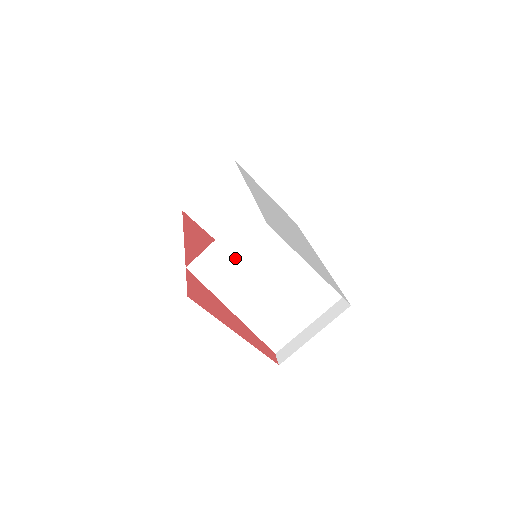
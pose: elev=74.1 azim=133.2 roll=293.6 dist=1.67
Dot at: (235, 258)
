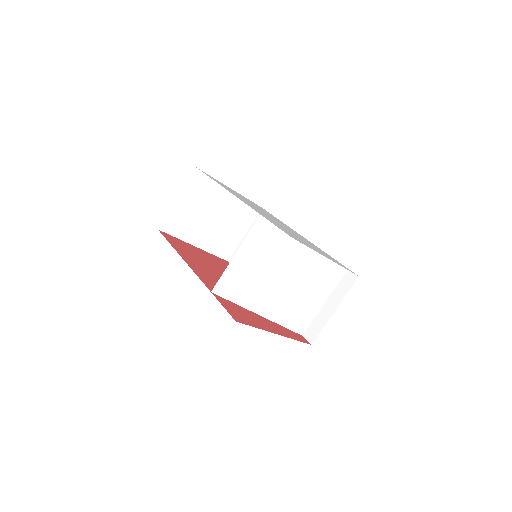
Dot at: (253, 269)
